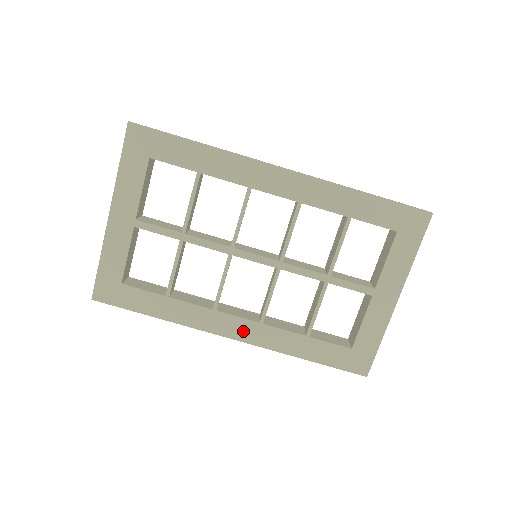
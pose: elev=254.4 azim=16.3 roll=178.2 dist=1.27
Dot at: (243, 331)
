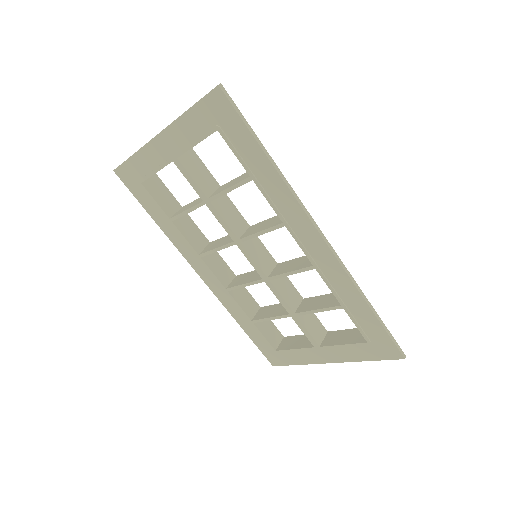
Dot at: (211, 281)
